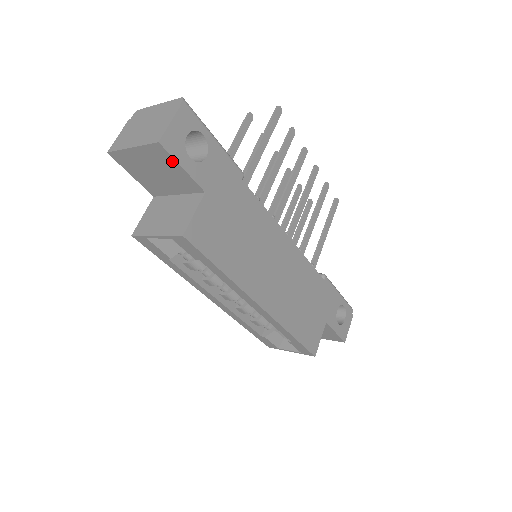
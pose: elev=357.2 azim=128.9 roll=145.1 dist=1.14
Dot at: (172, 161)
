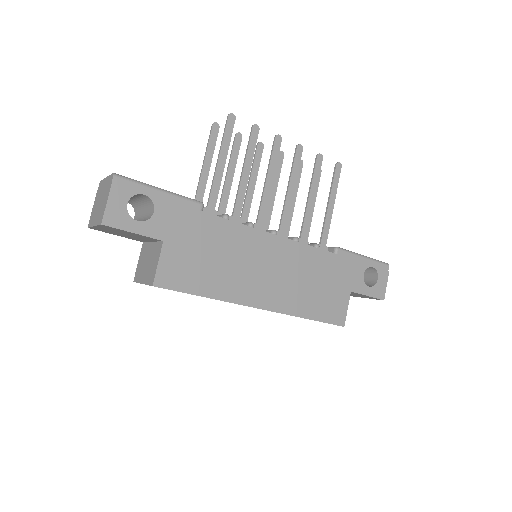
Dot at: (122, 230)
